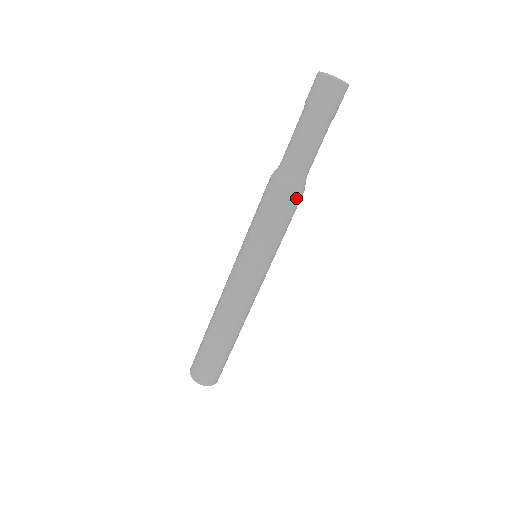
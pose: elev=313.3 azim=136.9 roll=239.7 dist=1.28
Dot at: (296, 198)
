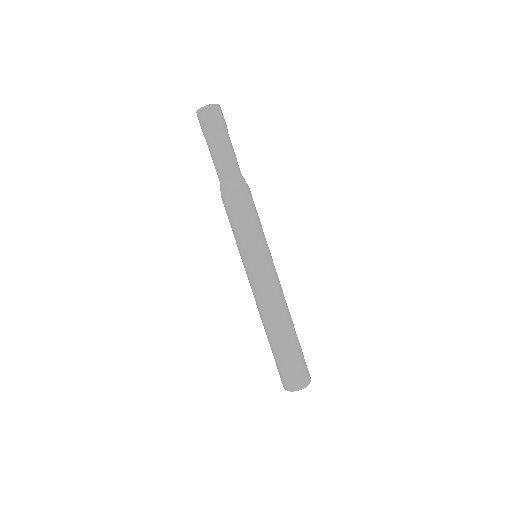
Dot at: (238, 194)
